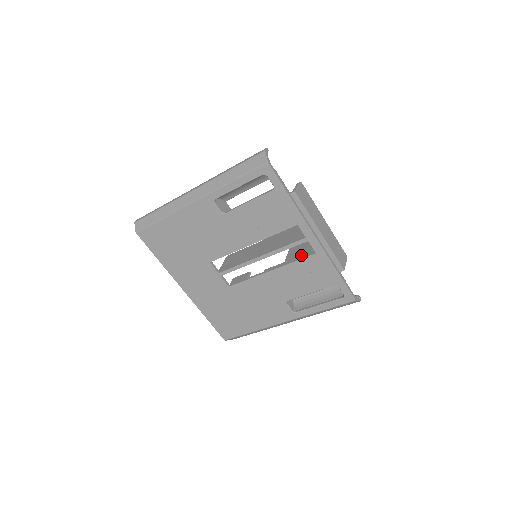
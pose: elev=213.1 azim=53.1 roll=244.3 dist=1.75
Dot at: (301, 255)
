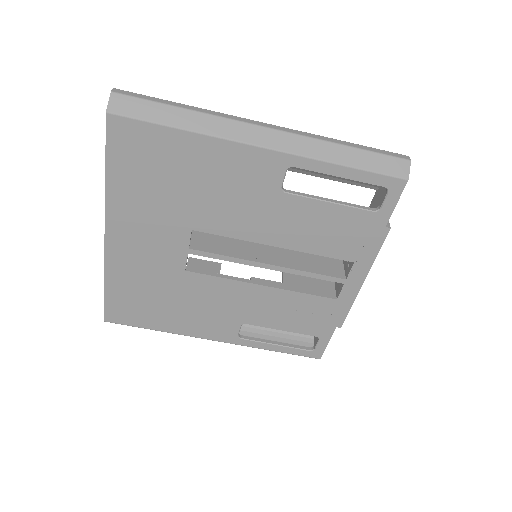
Dot at: (311, 287)
